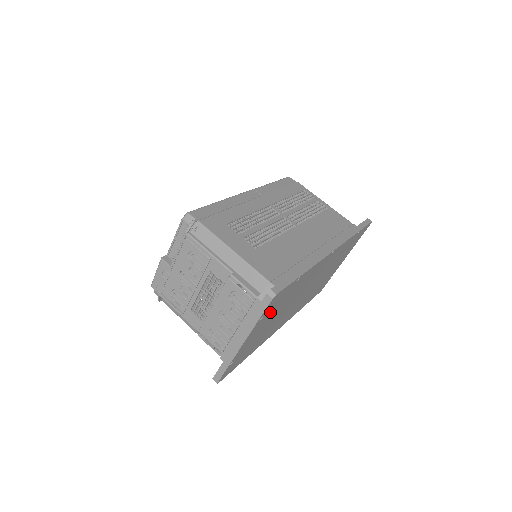
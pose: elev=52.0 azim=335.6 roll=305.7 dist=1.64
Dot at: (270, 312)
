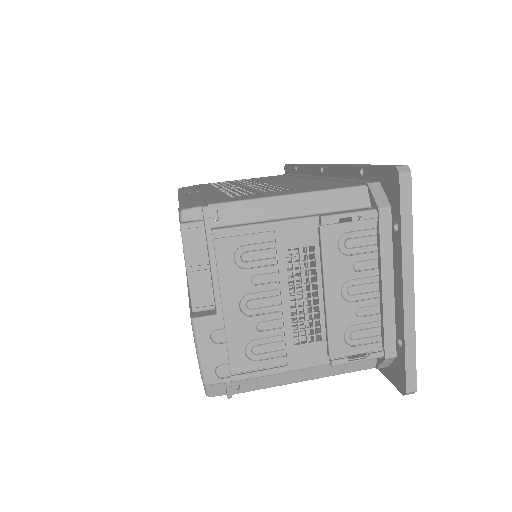
Dot at: occluded
